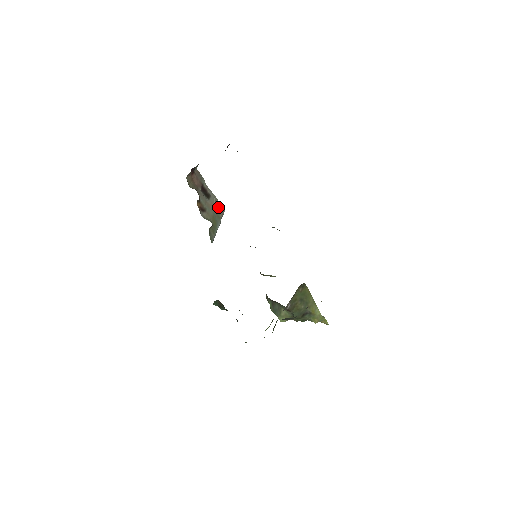
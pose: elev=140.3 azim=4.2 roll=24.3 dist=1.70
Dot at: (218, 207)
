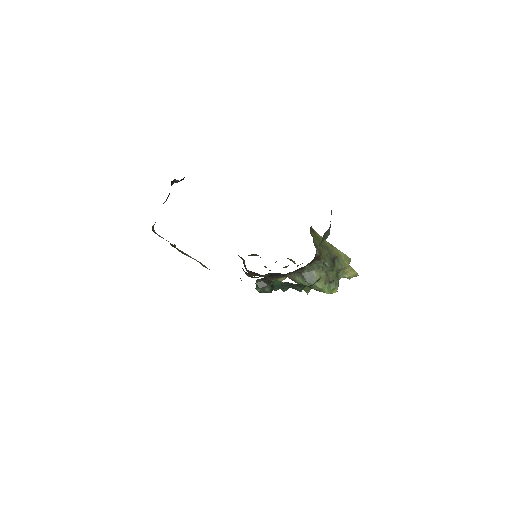
Dot at: occluded
